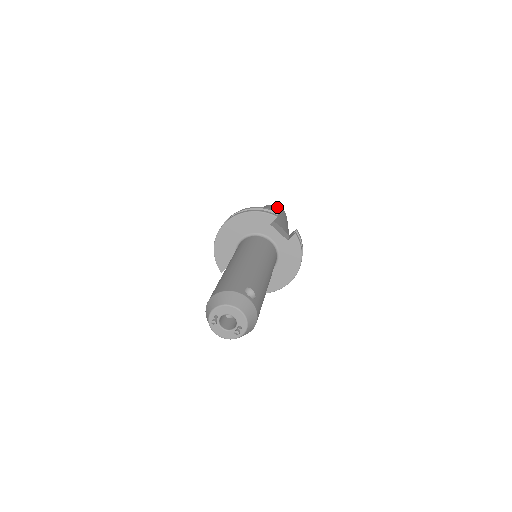
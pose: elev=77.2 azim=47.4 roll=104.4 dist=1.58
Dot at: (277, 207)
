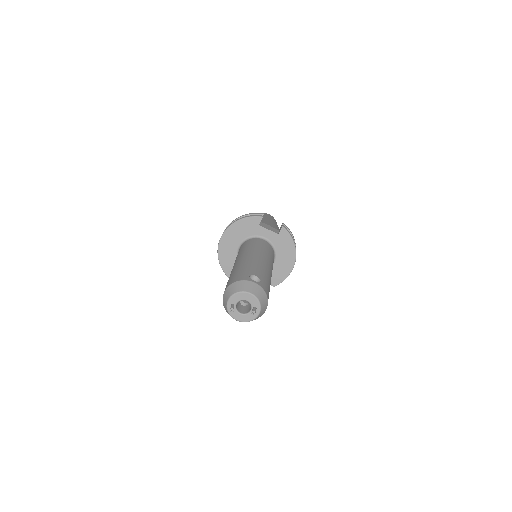
Dot at: (264, 214)
